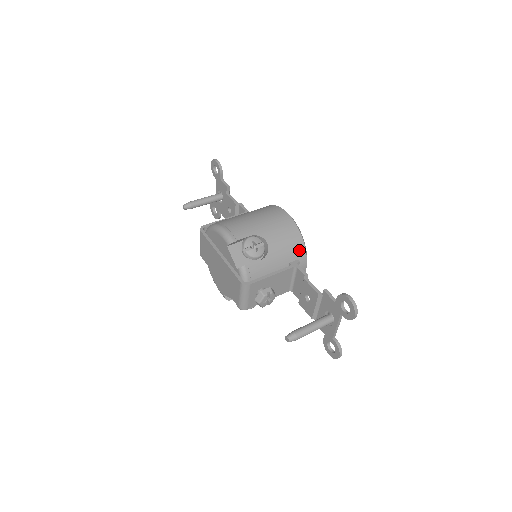
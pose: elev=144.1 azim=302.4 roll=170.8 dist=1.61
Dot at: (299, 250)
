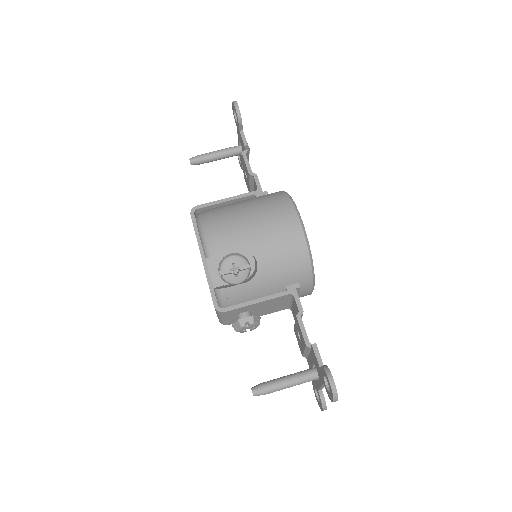
Dot at: (302, 272)
